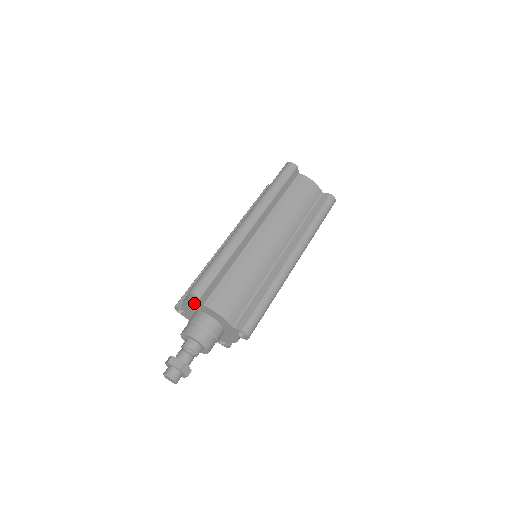
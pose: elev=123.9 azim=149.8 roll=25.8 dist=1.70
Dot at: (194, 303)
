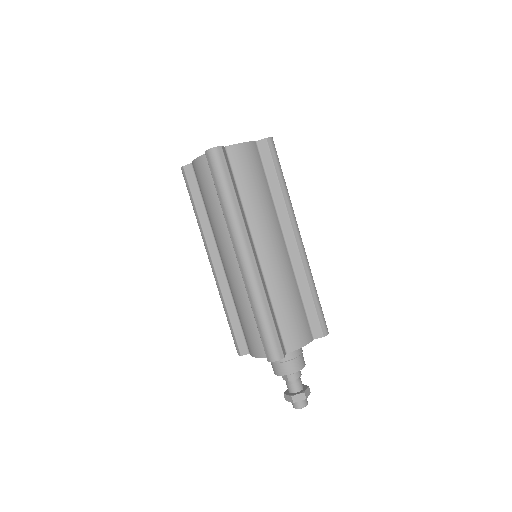
Dot at: occluded
